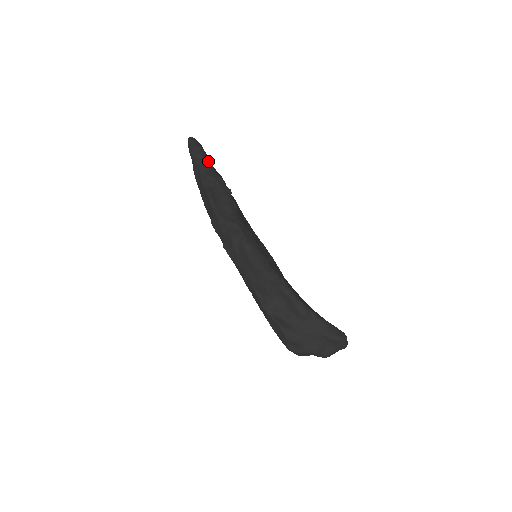
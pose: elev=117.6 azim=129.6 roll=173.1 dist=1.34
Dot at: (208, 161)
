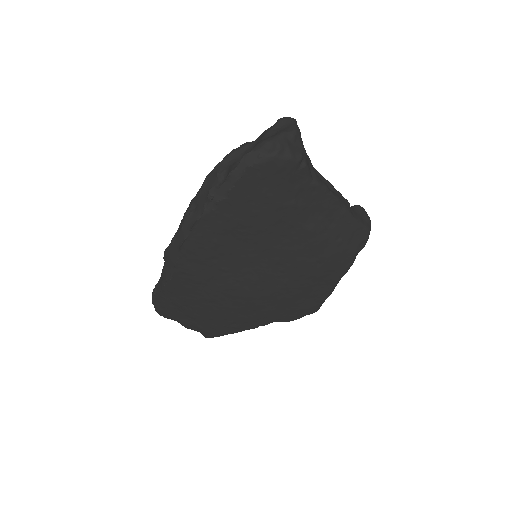
Dot at: occluded
